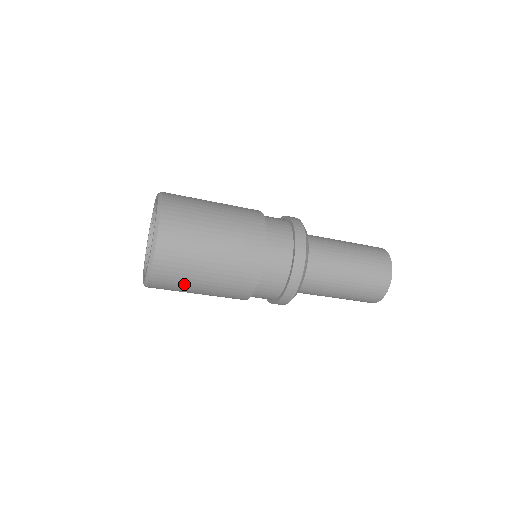
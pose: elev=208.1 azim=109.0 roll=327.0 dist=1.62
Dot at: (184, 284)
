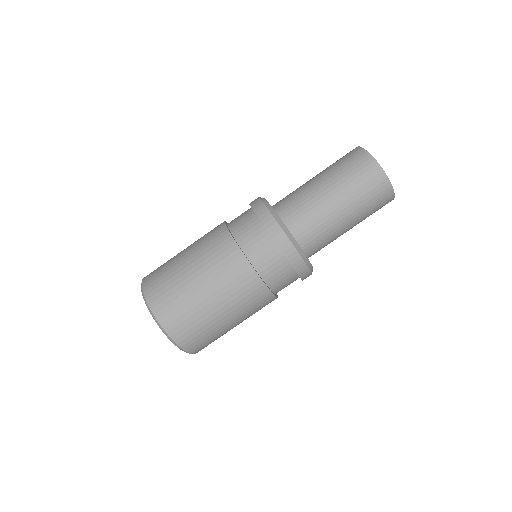
Dot at: (172, 276)
